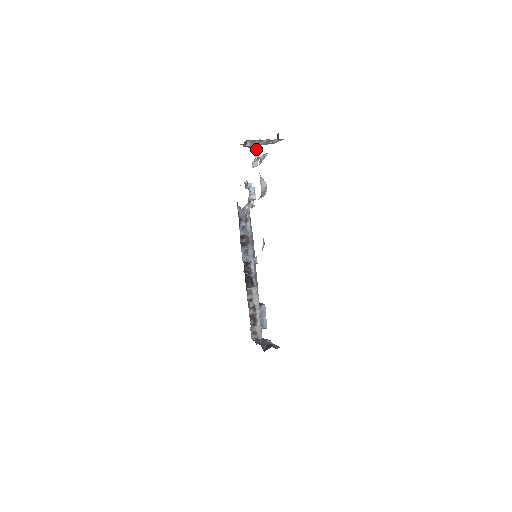
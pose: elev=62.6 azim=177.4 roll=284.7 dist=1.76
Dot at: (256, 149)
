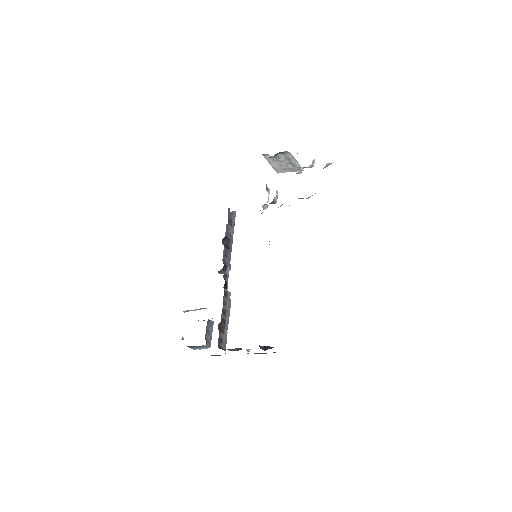
Dot at: occluded
